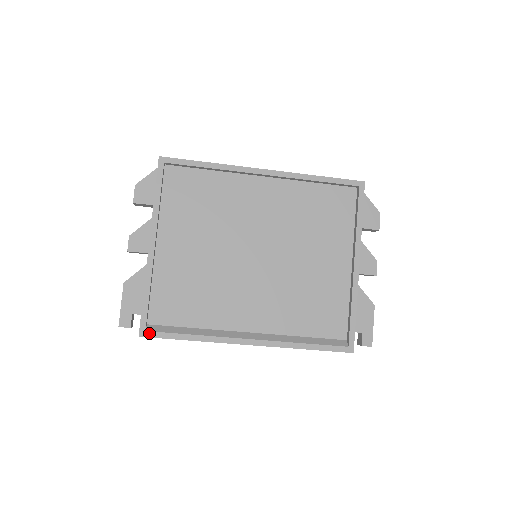
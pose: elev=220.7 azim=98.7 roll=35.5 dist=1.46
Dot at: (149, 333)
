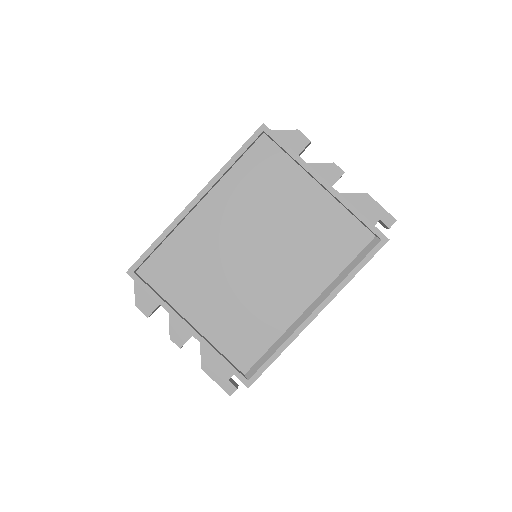
Dot at: (251, 379)
